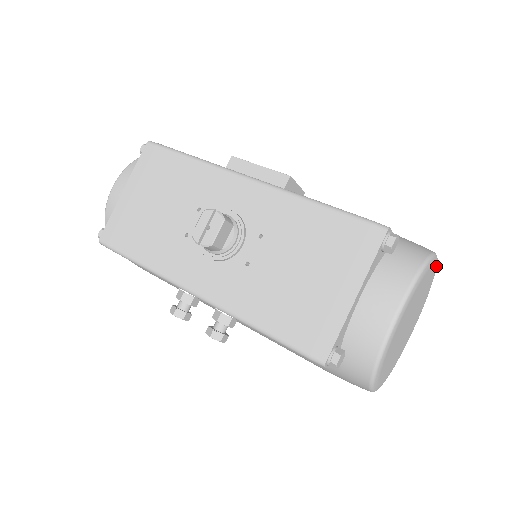
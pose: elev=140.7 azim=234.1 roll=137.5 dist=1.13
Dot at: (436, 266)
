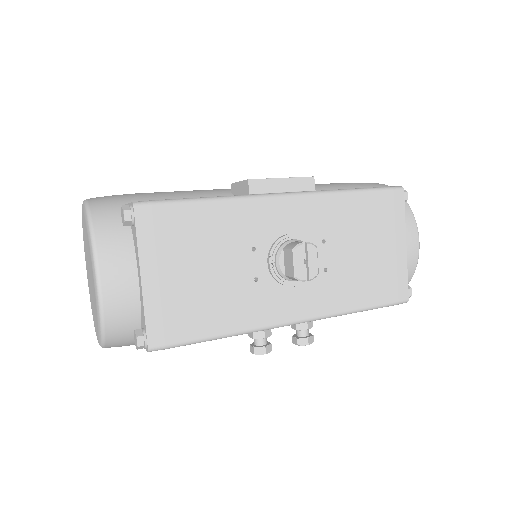
Dot at: occluded
